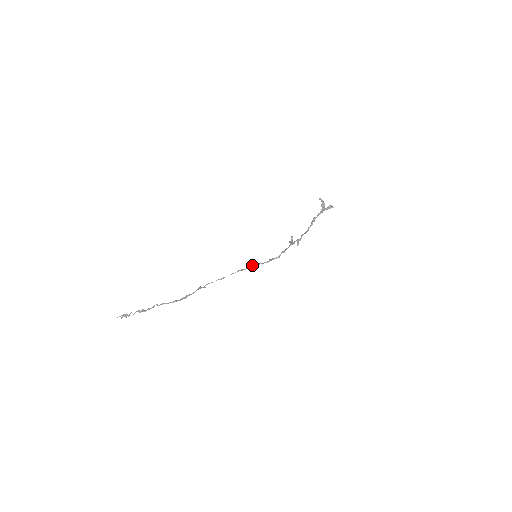
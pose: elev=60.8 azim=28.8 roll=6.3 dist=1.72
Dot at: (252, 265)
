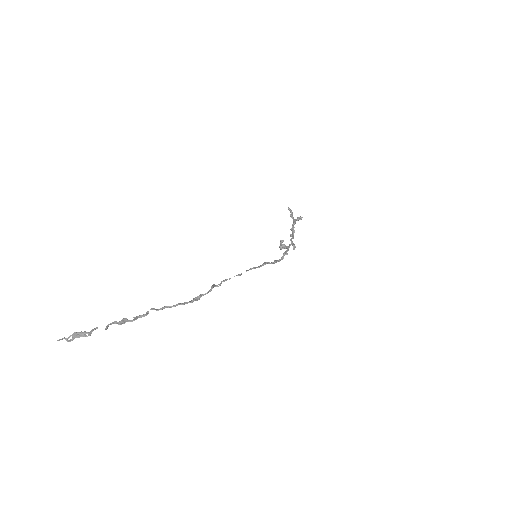
Dot at: (264, 263)
